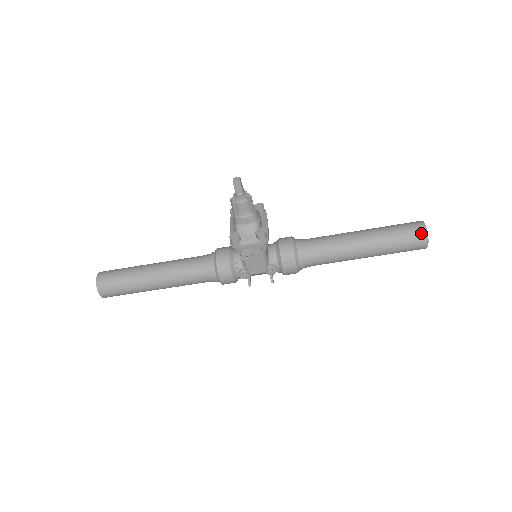
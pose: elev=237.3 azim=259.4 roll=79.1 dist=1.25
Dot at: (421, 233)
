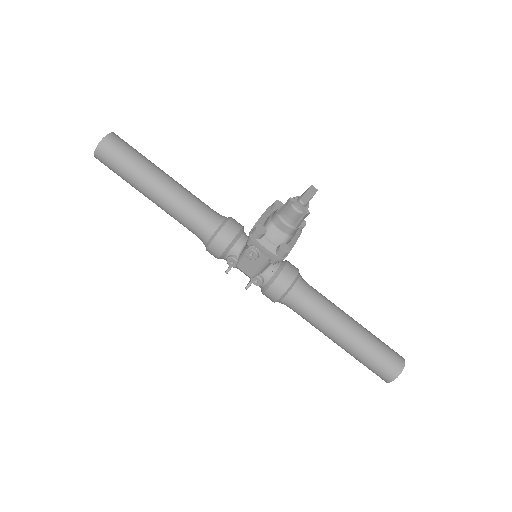
Dot at: (396, 369)
